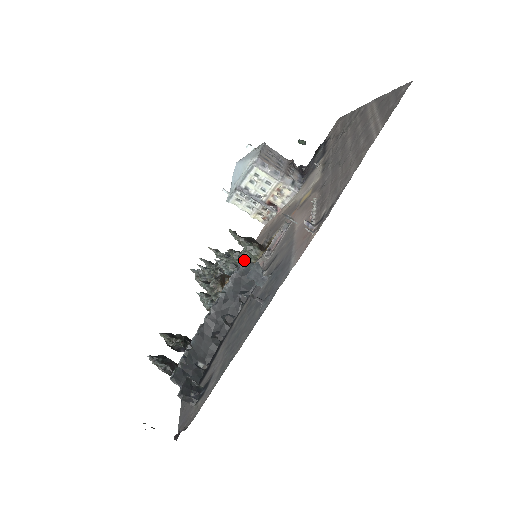
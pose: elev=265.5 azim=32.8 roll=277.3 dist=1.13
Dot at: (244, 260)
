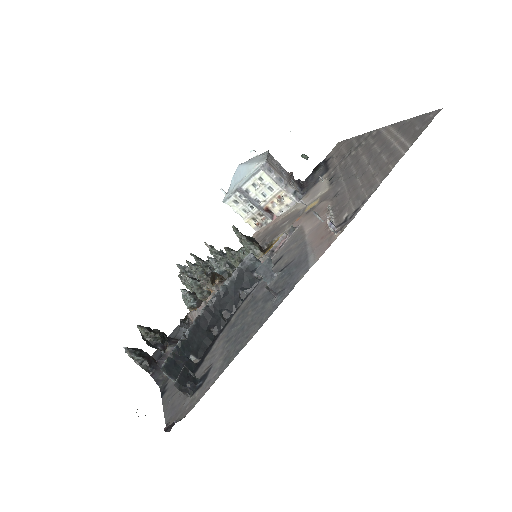
Dot at: (250, 256)
